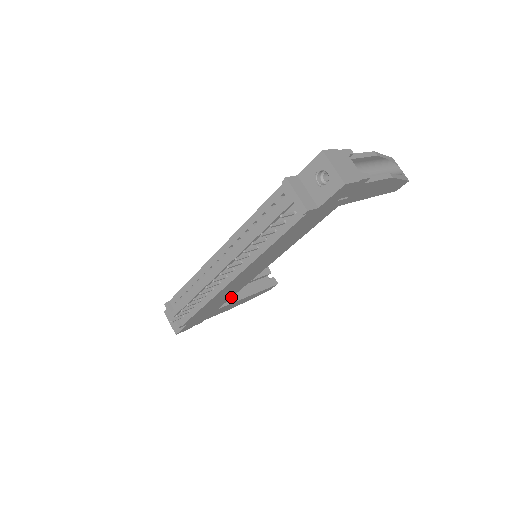
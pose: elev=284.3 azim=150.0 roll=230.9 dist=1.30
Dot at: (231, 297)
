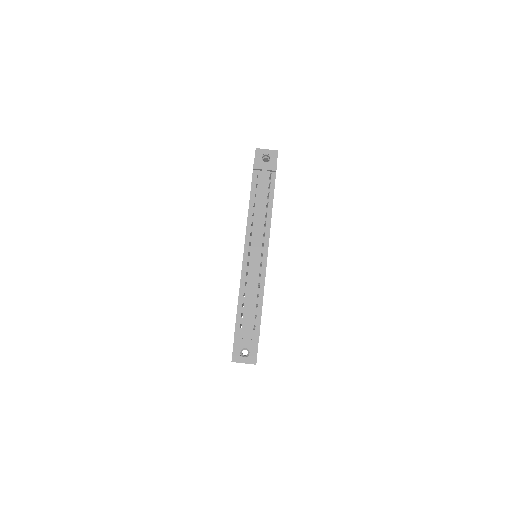
Dot at: occluded
